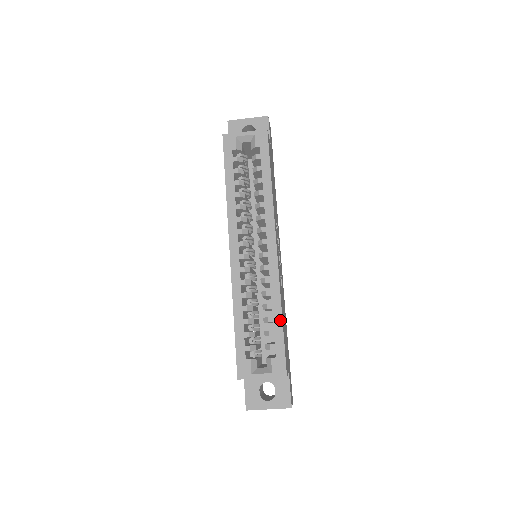
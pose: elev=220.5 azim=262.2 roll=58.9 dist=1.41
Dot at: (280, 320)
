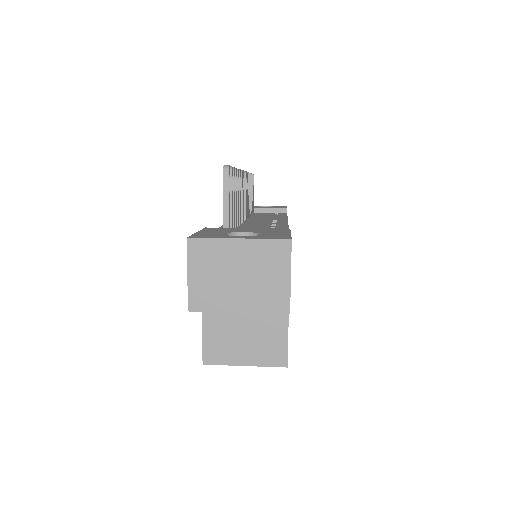
Dot at: occluded
